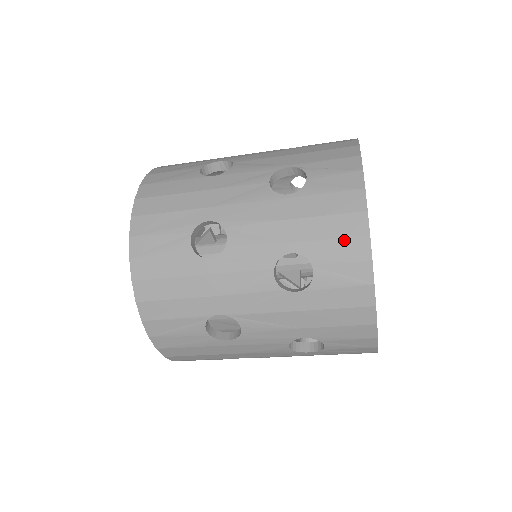
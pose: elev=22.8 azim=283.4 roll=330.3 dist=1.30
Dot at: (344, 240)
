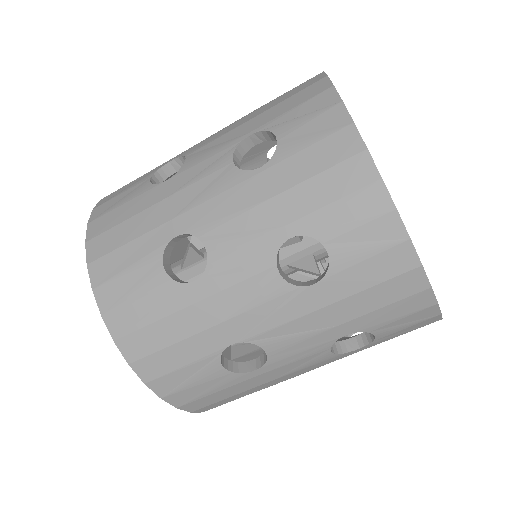
Dot at: (351, 197)
